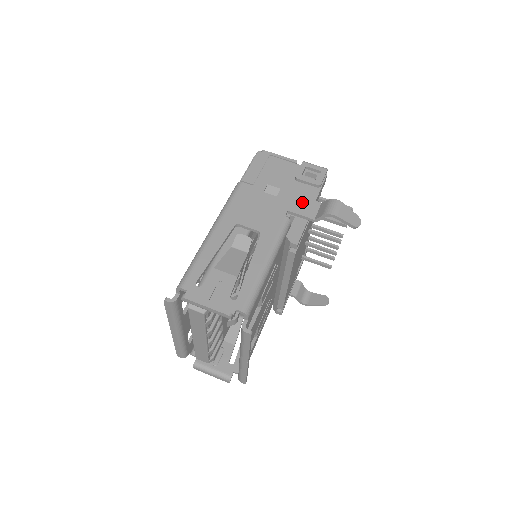
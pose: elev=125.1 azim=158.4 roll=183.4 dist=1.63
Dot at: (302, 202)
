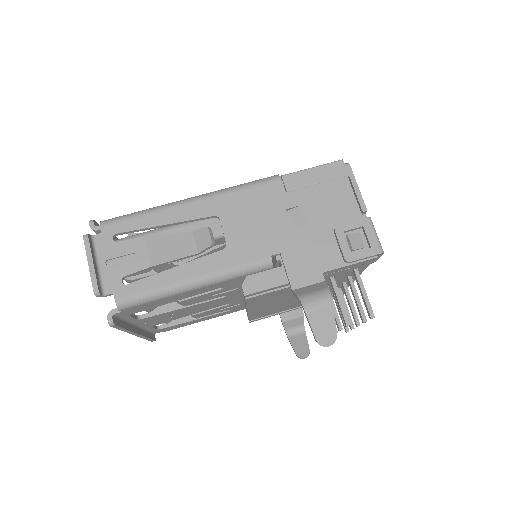
Dot at: (307, 259)
